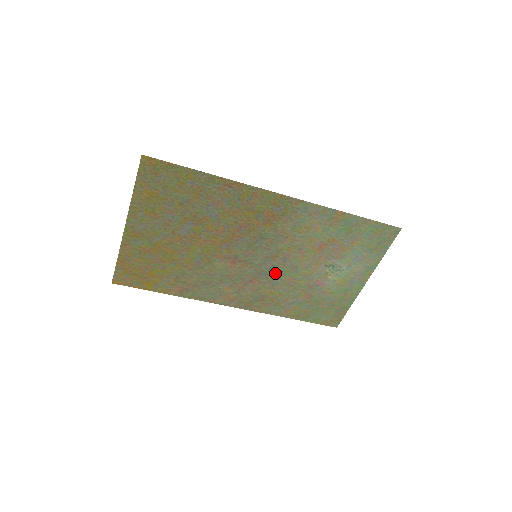
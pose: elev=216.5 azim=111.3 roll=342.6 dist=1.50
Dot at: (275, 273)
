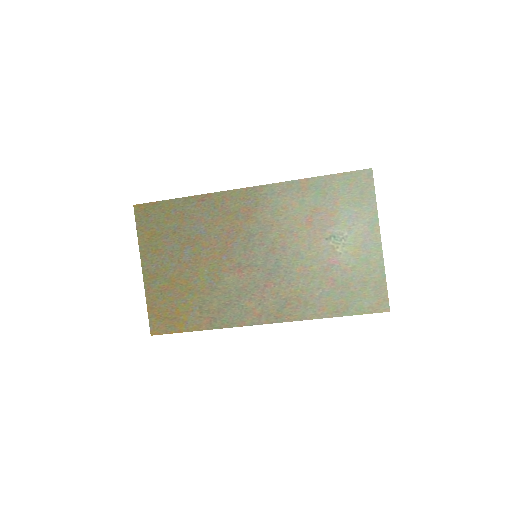
Dot at: (283, 268)
